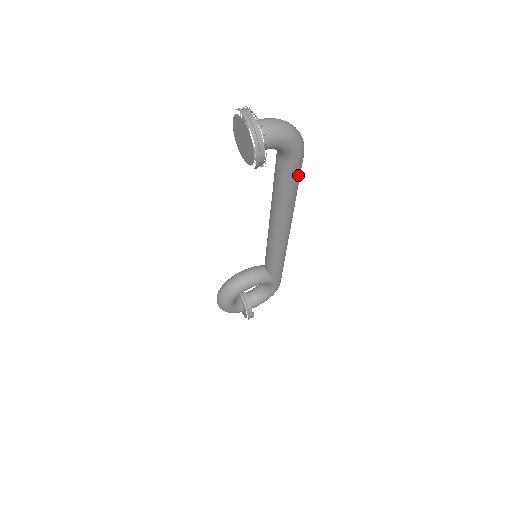
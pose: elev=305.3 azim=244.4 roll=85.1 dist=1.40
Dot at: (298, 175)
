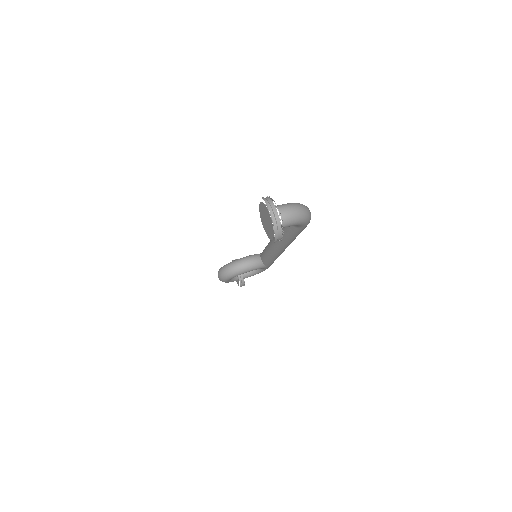
Dot at: occluded
